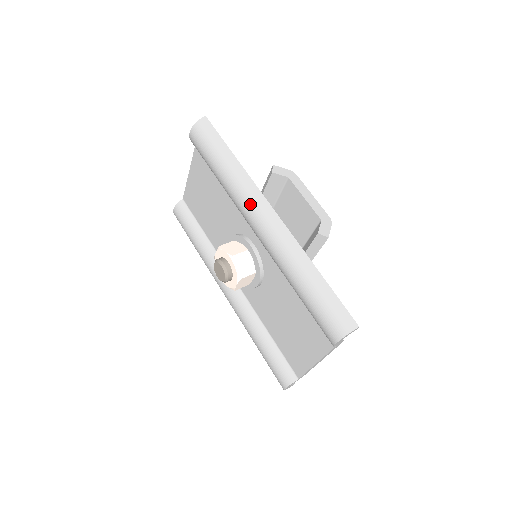
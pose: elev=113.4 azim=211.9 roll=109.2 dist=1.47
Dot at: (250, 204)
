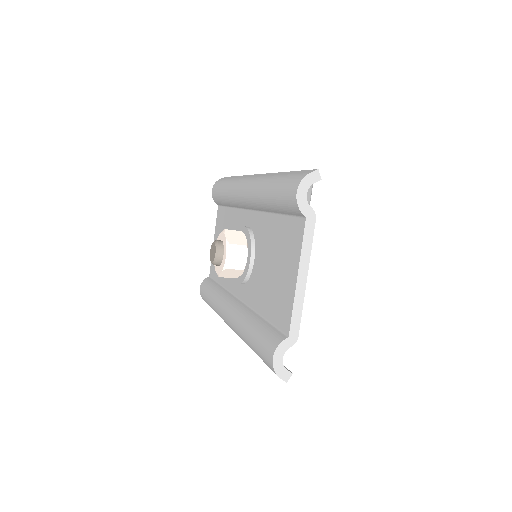
Dot at: (241, 181)
